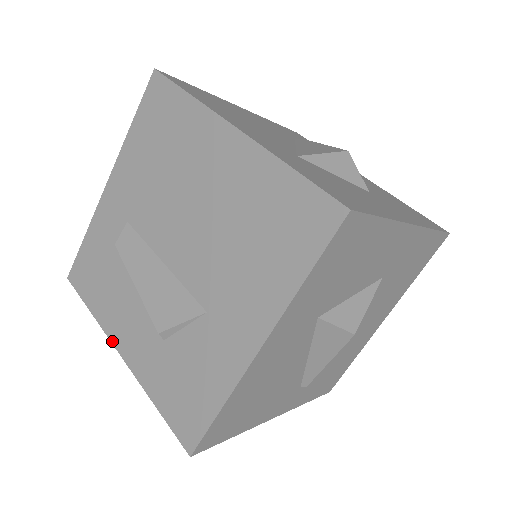
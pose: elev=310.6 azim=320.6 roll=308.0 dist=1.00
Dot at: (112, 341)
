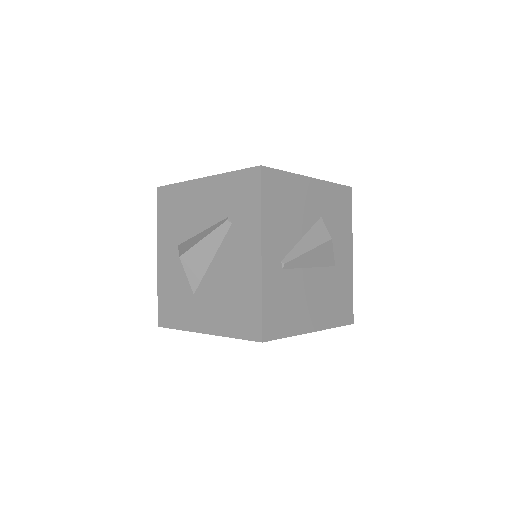
Dot at: (197, 179)
